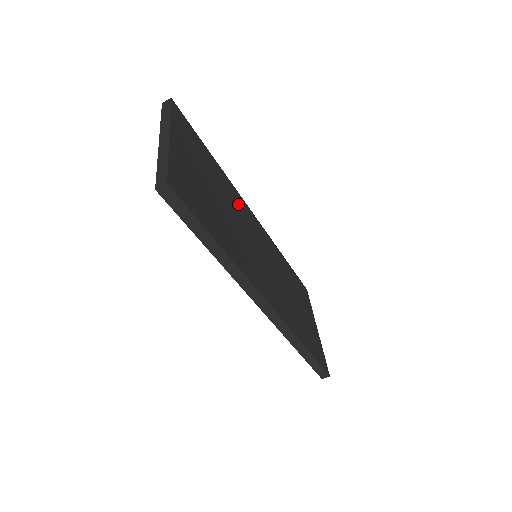
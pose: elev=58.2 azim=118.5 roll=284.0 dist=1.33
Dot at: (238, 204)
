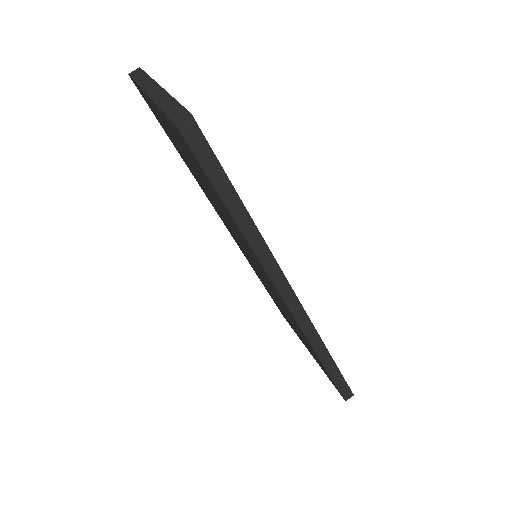
Dot at: occluded
